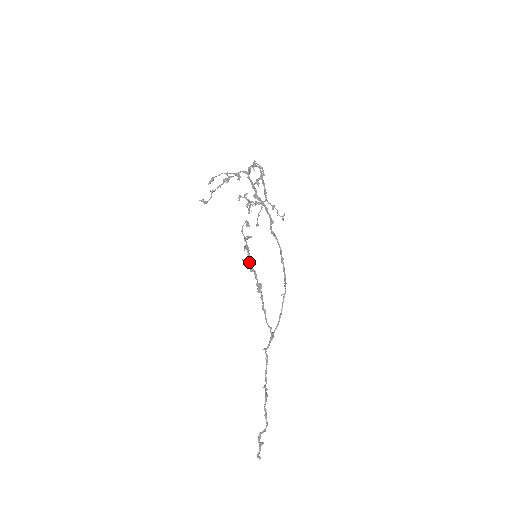
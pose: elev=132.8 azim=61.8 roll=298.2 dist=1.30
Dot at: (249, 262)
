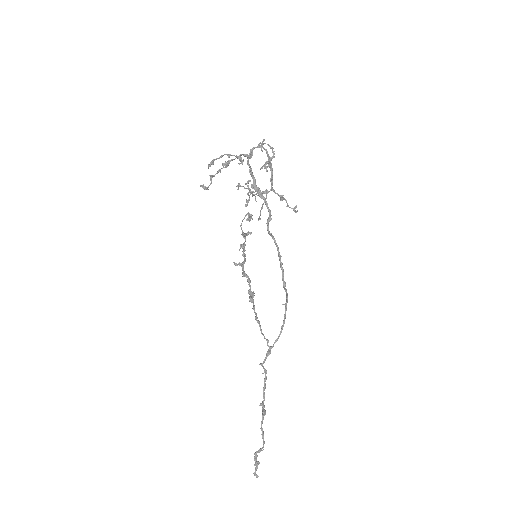
Dot at: (241, 265)
